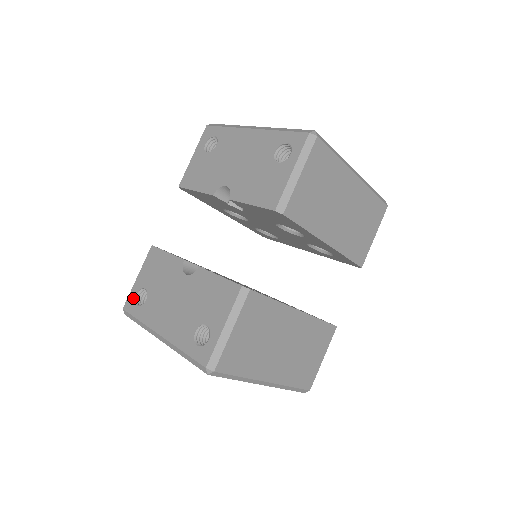
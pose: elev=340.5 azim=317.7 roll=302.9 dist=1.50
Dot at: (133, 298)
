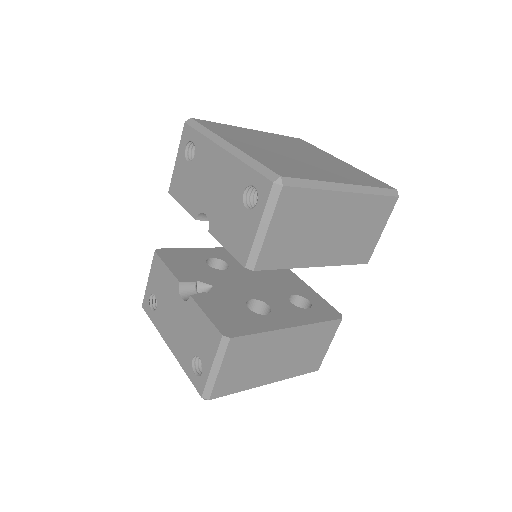
Dot at: (147, 300)
